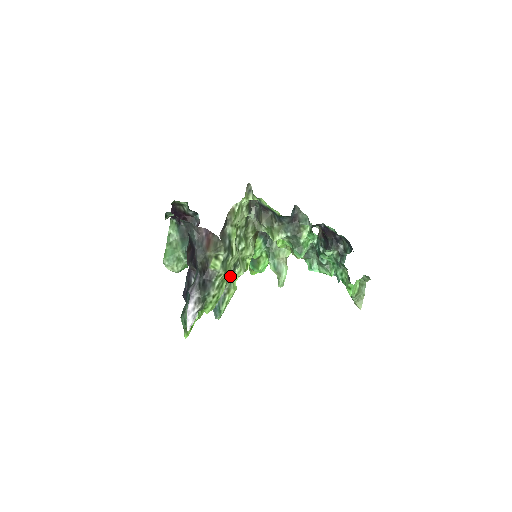
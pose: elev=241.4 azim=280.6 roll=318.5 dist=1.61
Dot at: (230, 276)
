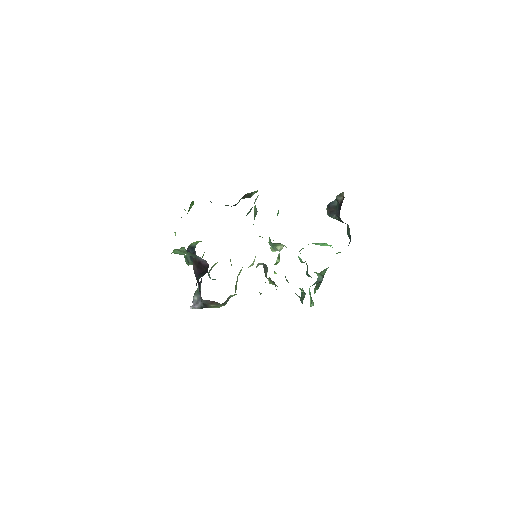
Dot at: occluded
